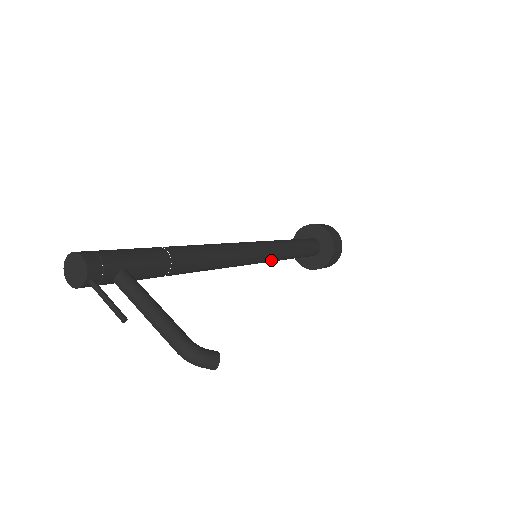
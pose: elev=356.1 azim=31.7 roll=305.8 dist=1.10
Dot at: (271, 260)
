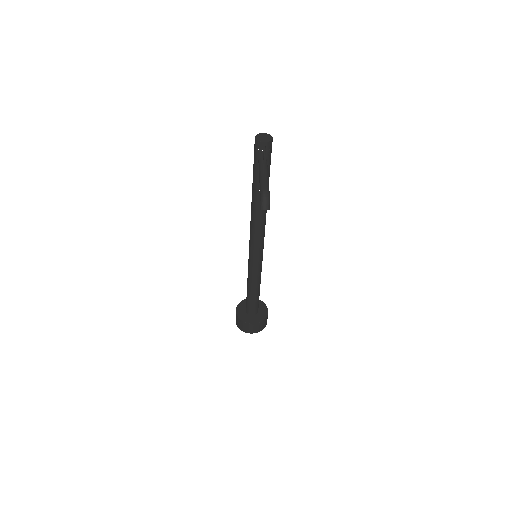
Dot at: (253, 270)
